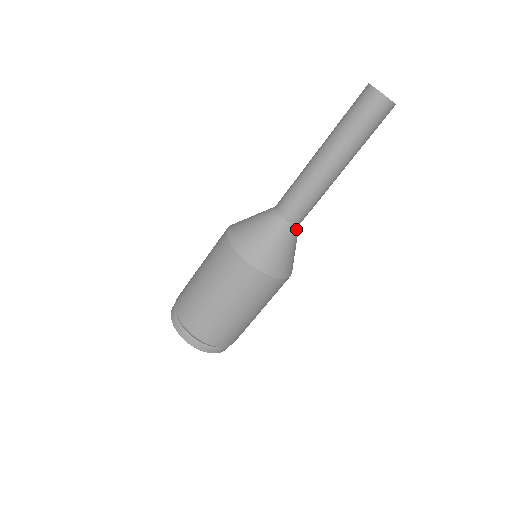
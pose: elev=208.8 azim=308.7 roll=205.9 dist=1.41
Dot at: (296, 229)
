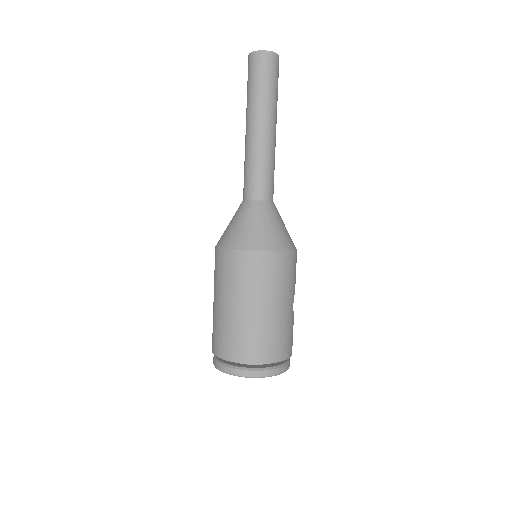
Dot at: (266, 204)
